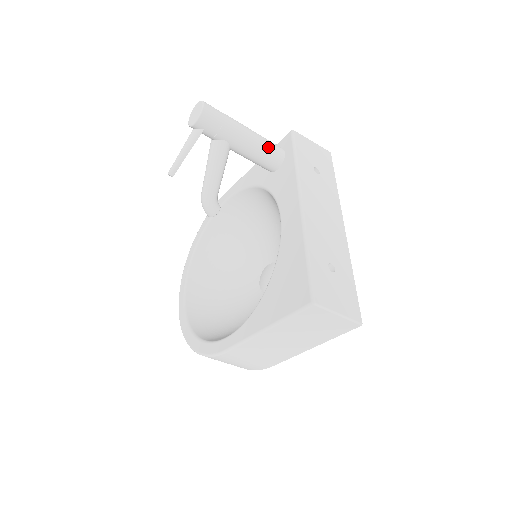
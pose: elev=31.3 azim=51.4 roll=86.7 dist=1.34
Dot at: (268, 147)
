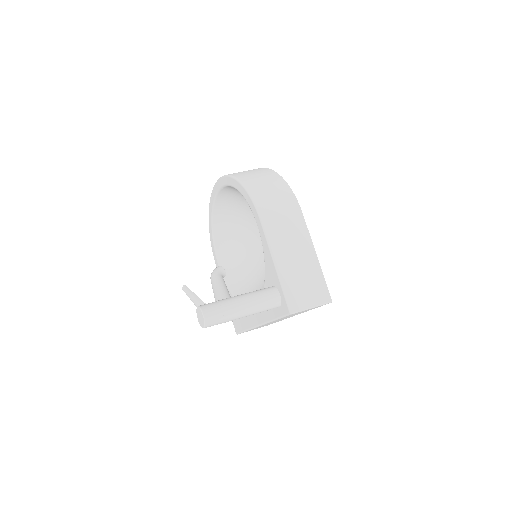
Dot at: occluded
